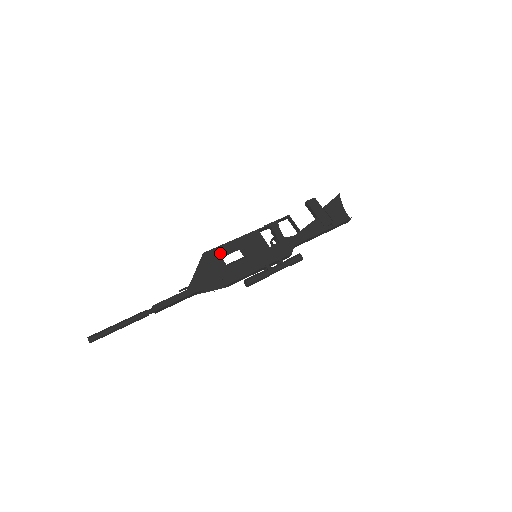
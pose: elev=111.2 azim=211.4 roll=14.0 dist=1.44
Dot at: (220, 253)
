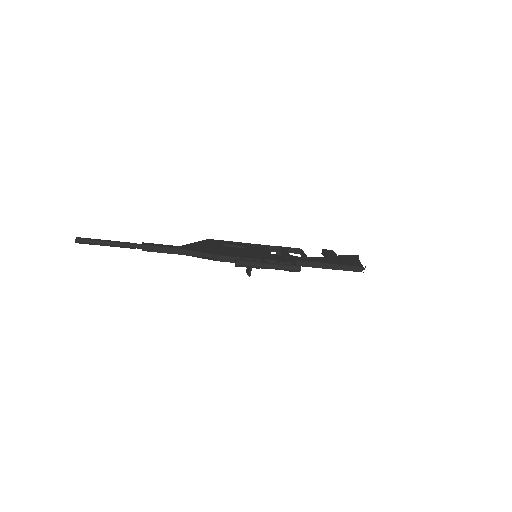
Dot at: (223, 243)
